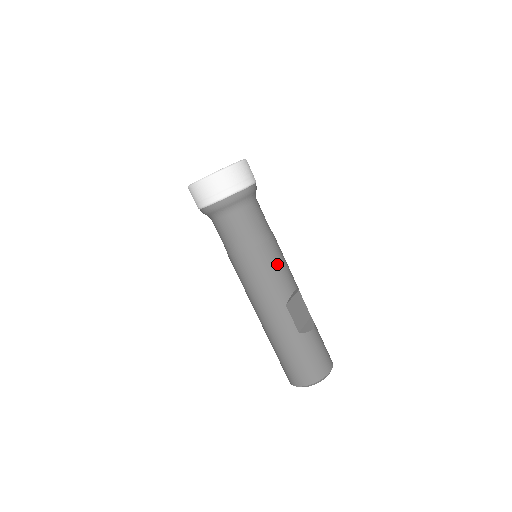
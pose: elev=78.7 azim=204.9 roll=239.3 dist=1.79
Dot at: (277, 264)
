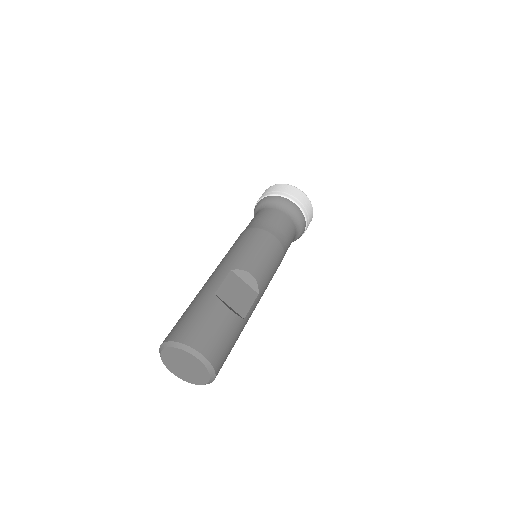
Dot at: (259, 247)
